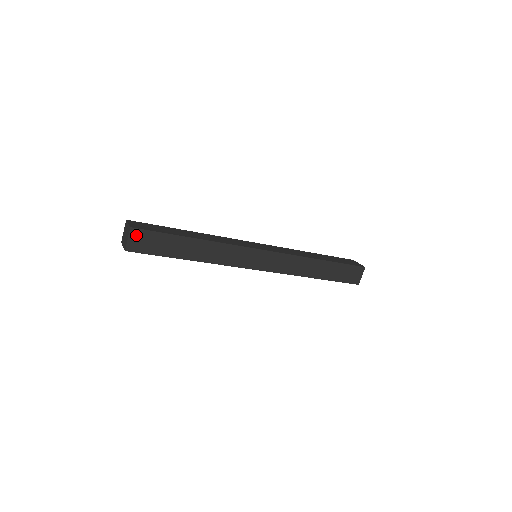
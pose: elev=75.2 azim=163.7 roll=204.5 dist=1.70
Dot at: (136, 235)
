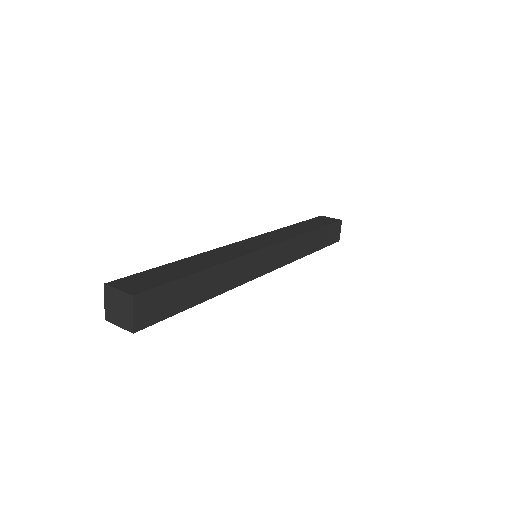
Dot at: (142, 303)
